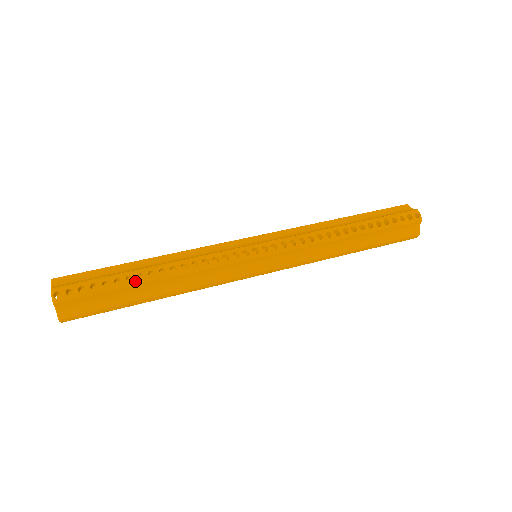
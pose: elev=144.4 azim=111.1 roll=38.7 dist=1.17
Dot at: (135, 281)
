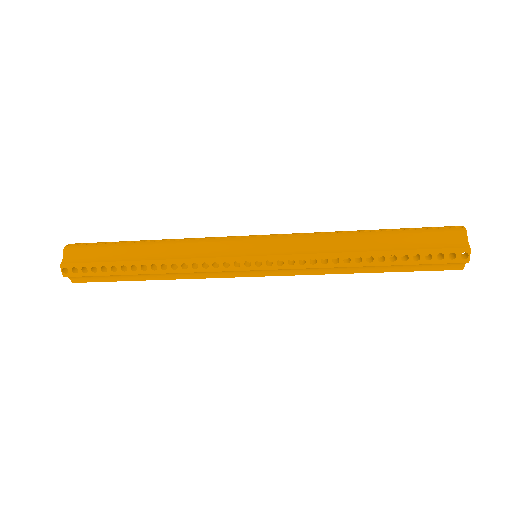
Dot at: (131, 243)
